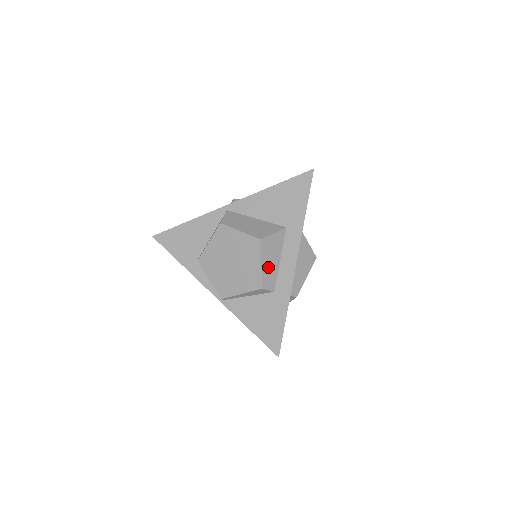
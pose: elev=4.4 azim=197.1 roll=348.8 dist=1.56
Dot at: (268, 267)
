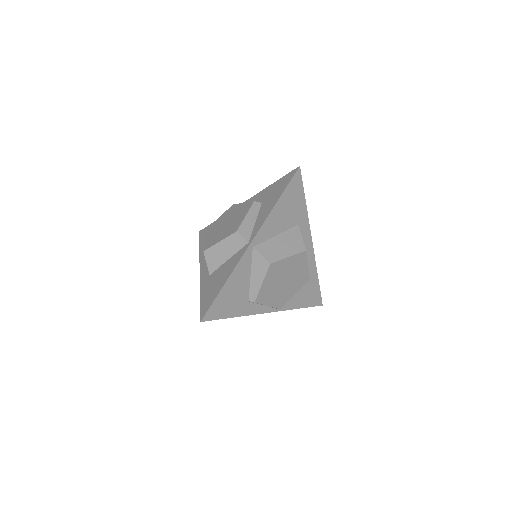
Dot at: occluded
